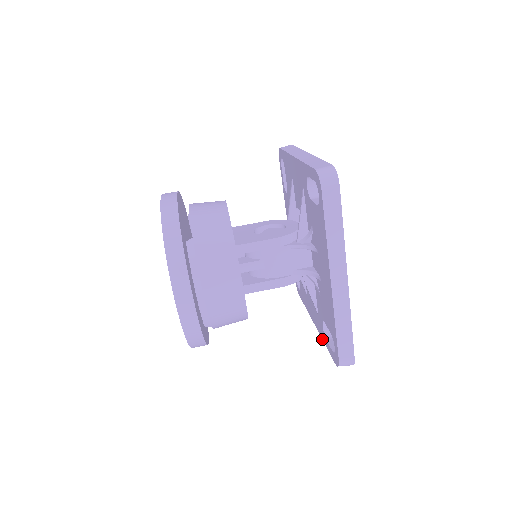
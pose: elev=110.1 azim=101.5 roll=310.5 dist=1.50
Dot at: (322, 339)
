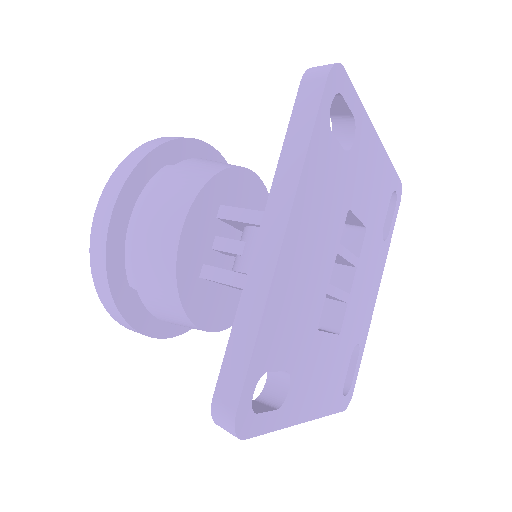
Dot at: occluded
